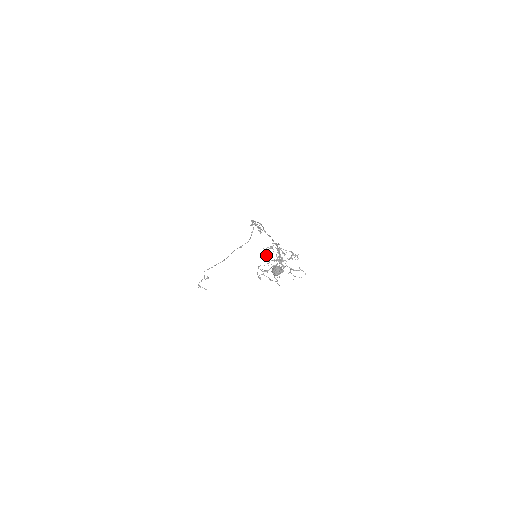
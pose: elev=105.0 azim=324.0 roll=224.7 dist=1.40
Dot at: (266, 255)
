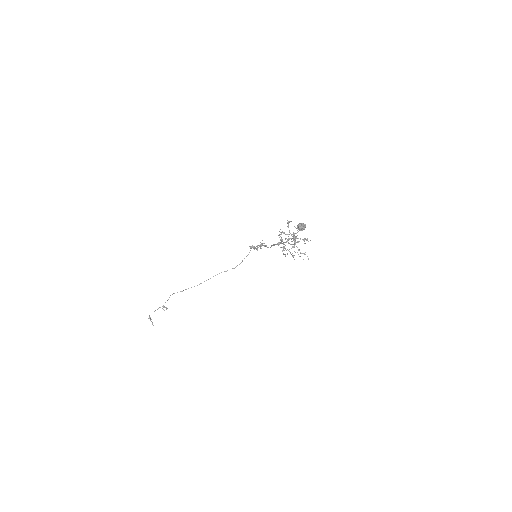
Dot at: occluded
